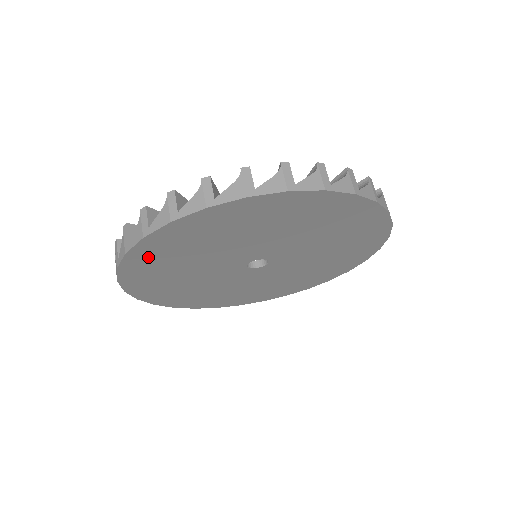
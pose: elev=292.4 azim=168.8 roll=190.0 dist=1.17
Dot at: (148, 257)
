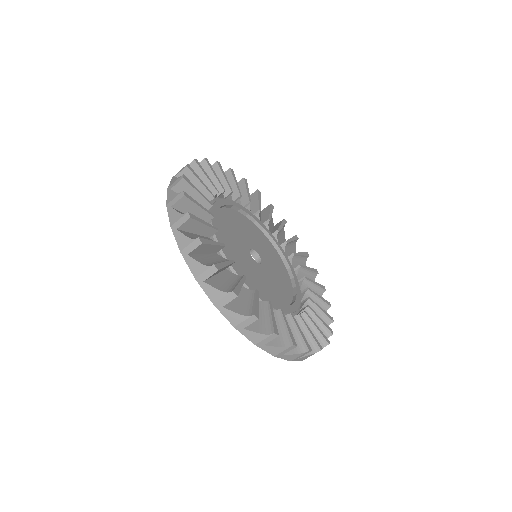
Dot at: occluded
